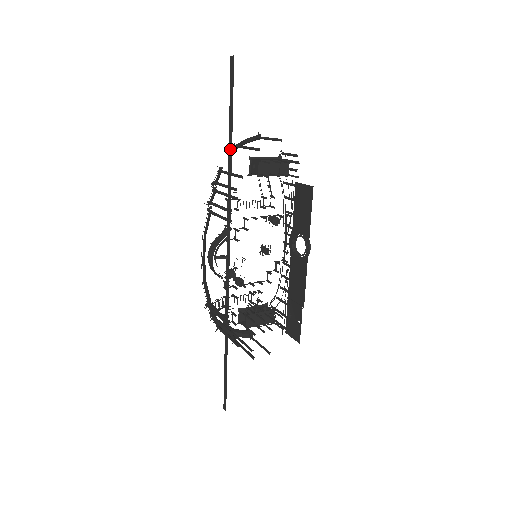
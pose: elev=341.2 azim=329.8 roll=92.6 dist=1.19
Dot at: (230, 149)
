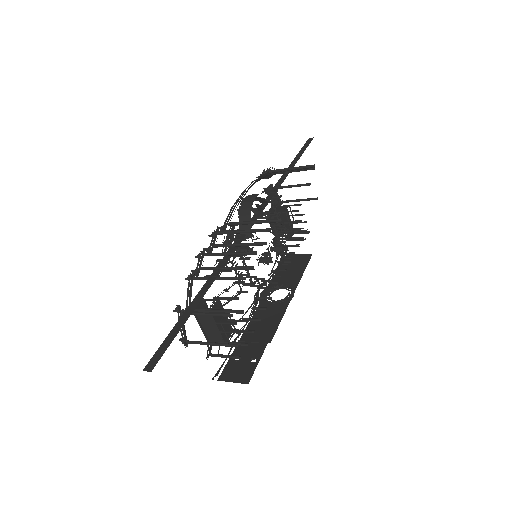
Dot at: (291, 166)
